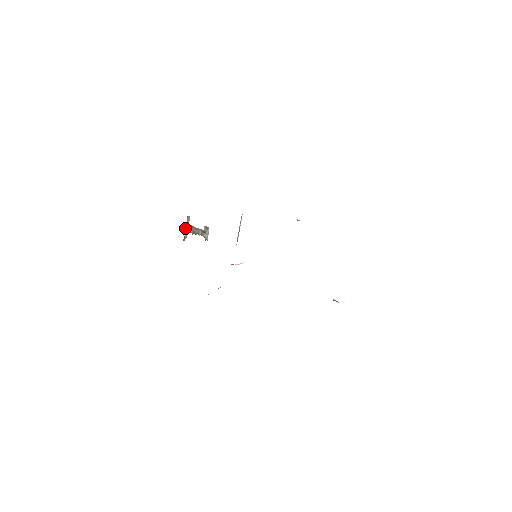
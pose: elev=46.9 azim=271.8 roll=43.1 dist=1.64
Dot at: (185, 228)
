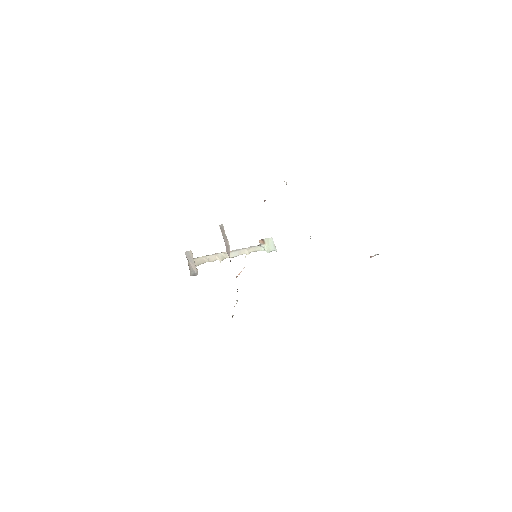
Dot at: occluded
